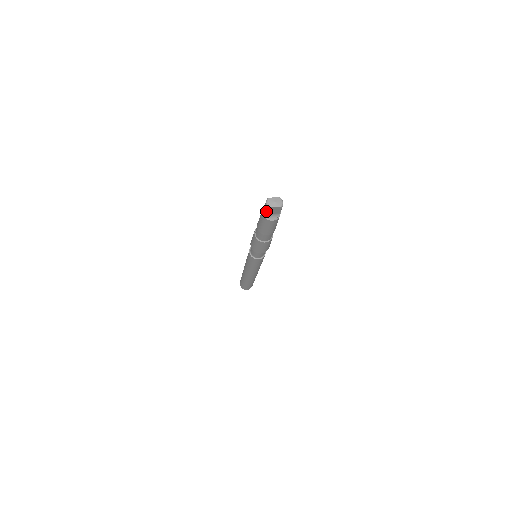
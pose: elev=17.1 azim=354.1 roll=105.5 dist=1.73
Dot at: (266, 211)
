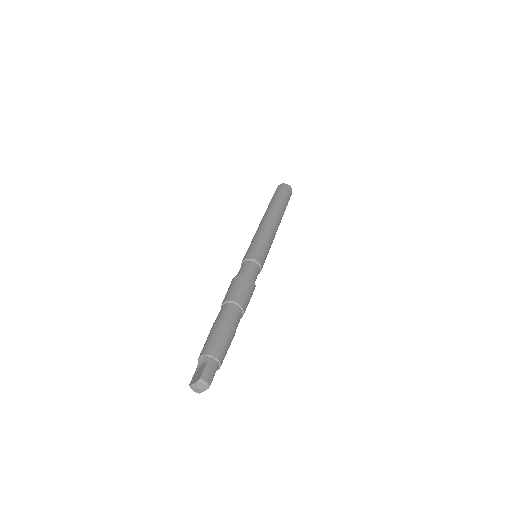
Dot at: occluded
